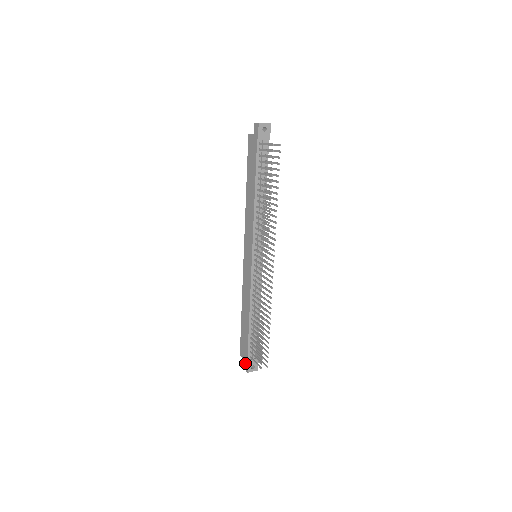
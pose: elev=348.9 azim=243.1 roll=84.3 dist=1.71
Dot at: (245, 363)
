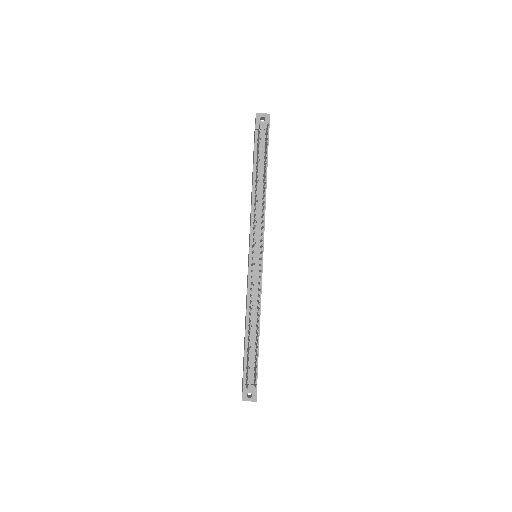
Dot at: (242, 389)
